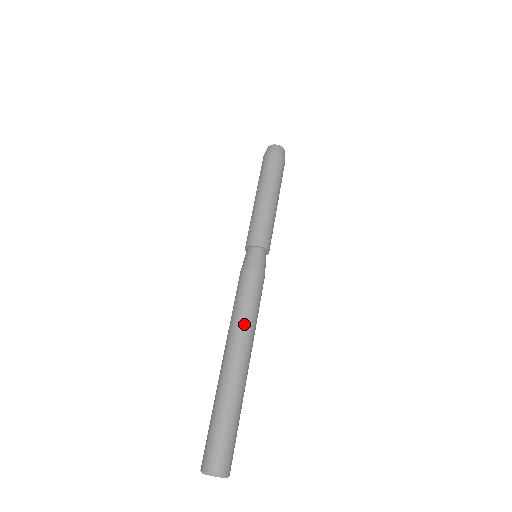
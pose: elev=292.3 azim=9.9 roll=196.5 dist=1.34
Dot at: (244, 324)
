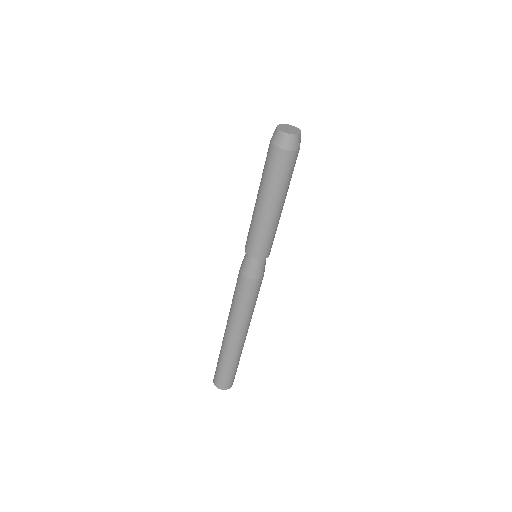
Dot at: (252, 314)
